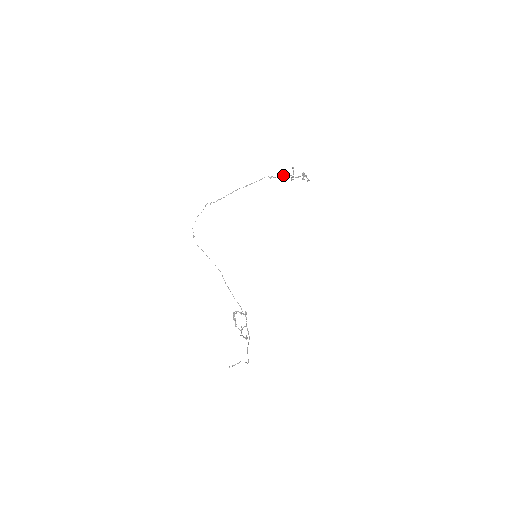
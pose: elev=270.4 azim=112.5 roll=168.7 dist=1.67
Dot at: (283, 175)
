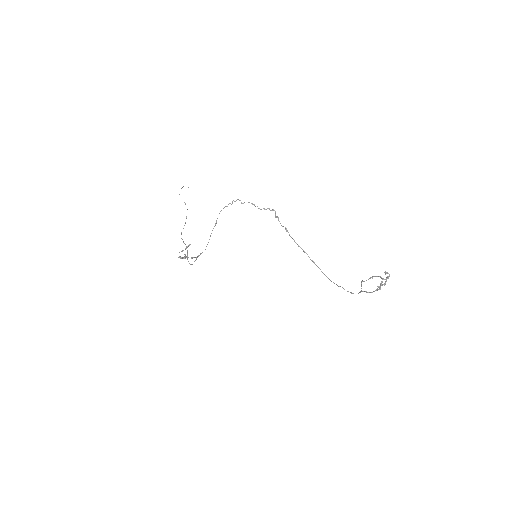
Dot at: (351, 293)
